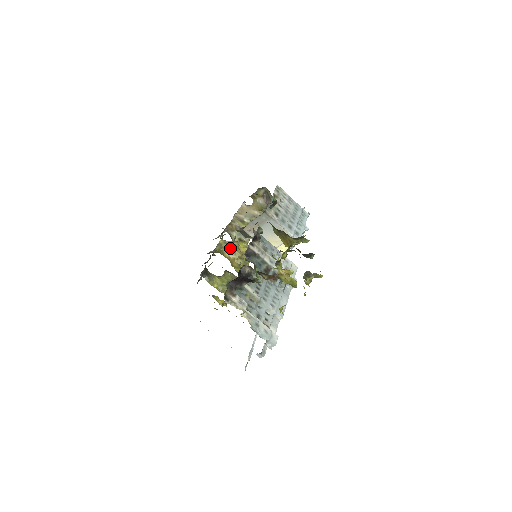
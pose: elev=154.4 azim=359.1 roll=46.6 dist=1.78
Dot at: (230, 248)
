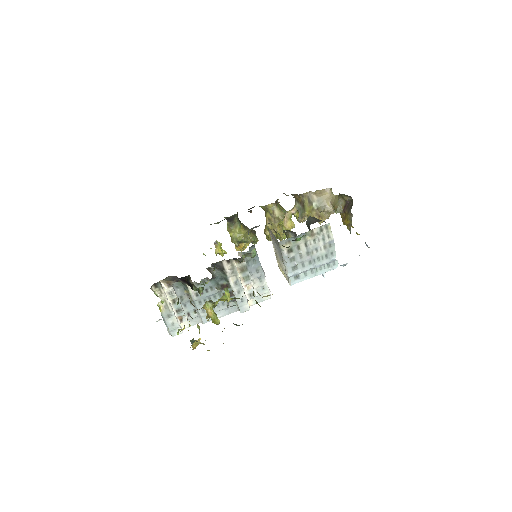
Dot at: (272, 217)
